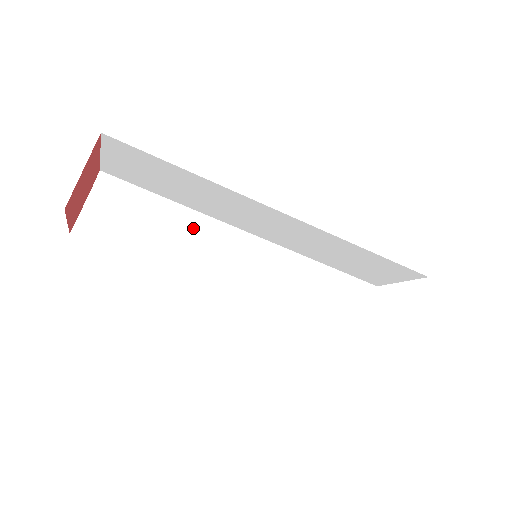
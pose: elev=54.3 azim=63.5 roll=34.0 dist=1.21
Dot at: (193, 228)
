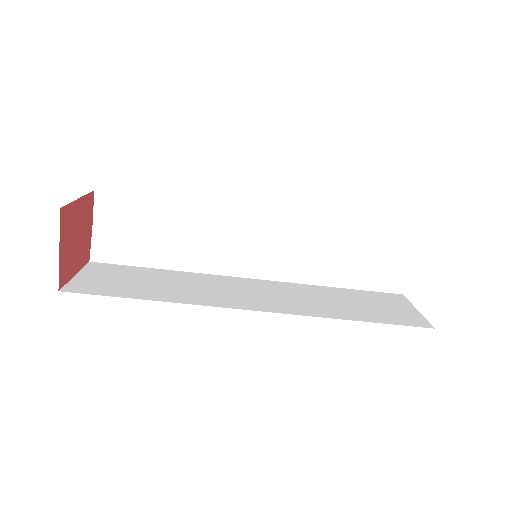
Dot at: (198, 221)
